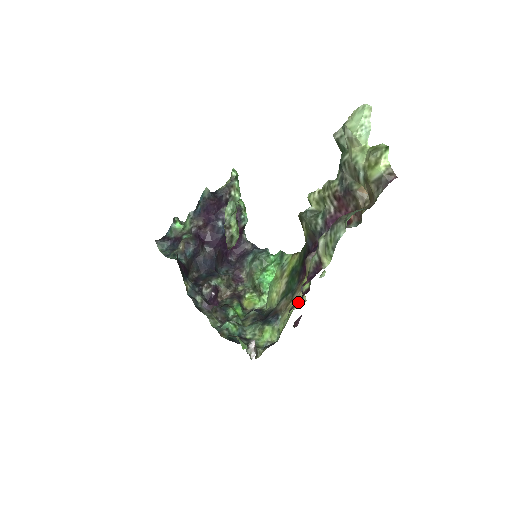
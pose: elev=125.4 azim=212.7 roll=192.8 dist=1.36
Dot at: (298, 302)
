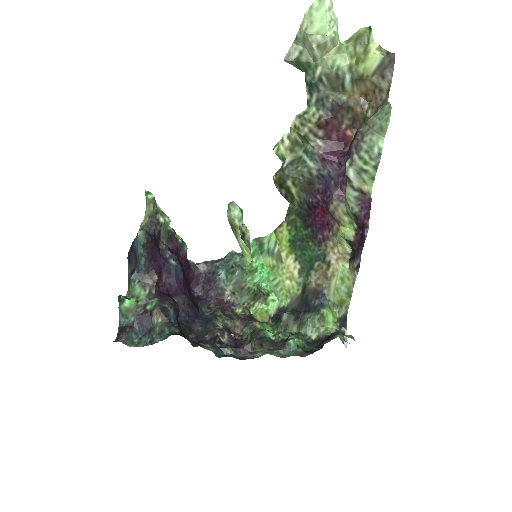
Dot at: (343, 259)
